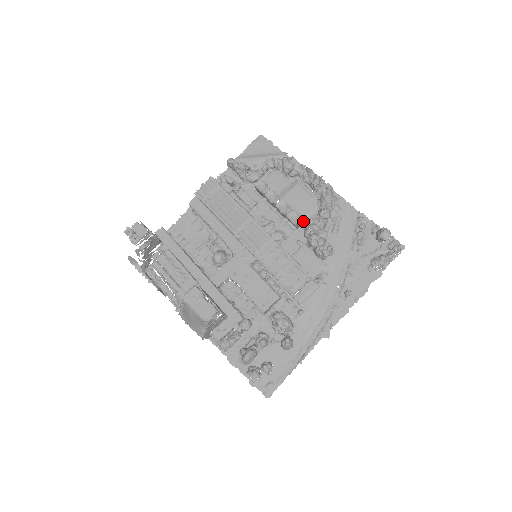
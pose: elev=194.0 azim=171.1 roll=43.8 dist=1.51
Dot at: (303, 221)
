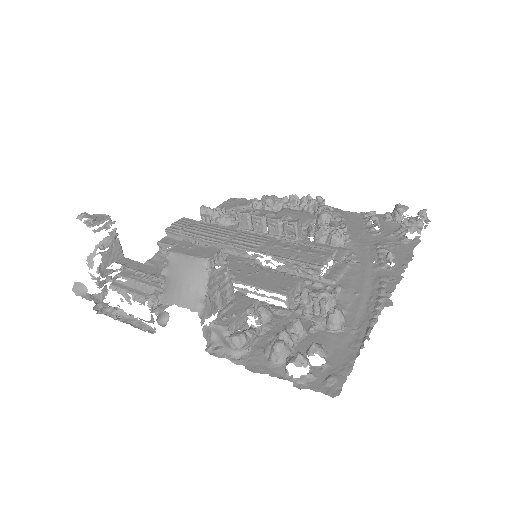
Dot at: (303, 227)
